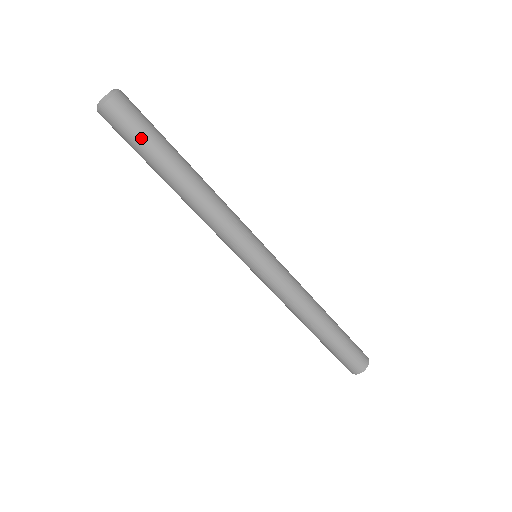
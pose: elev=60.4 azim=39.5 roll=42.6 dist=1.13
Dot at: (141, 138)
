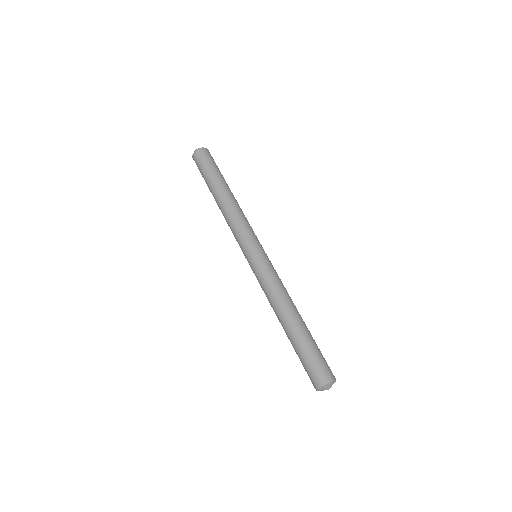
Dot at: (217, 167)
